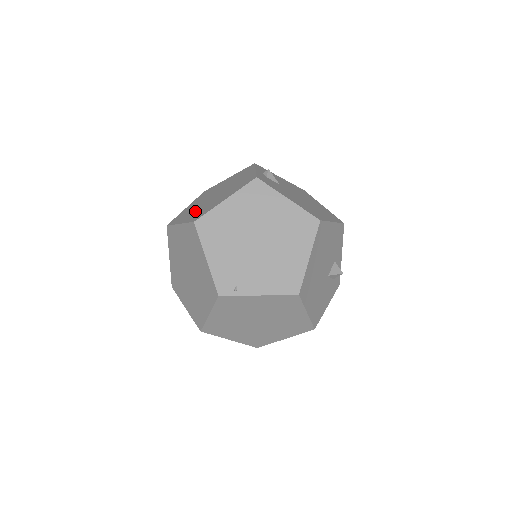
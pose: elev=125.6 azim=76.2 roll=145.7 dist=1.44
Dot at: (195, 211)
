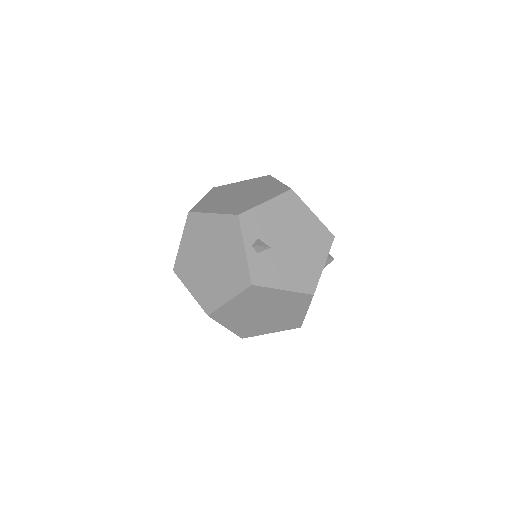
Dot at: (199, 281)
